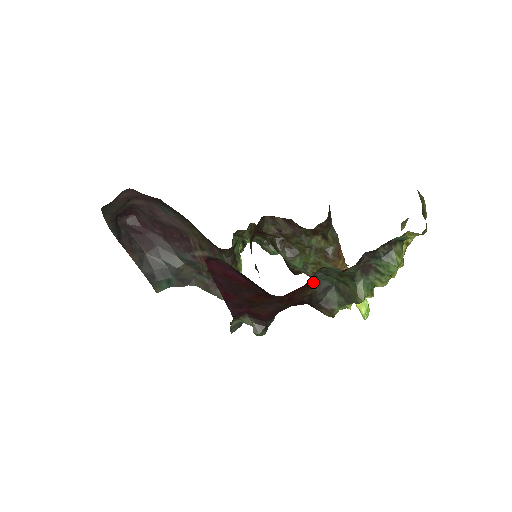
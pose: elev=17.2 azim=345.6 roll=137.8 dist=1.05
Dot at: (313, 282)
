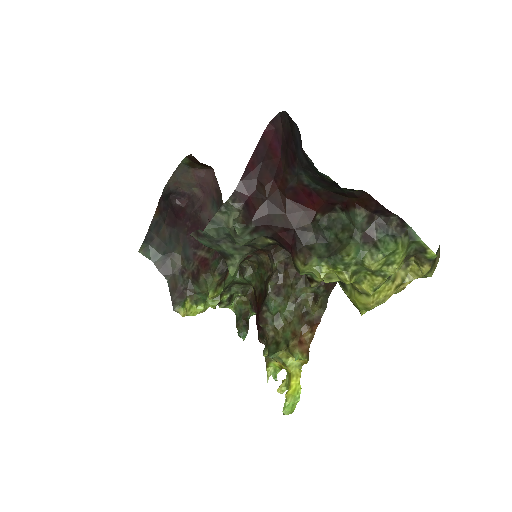
Dot at: (316, 223)
